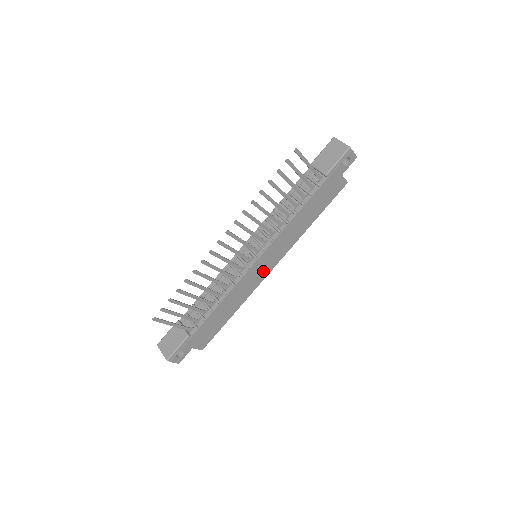
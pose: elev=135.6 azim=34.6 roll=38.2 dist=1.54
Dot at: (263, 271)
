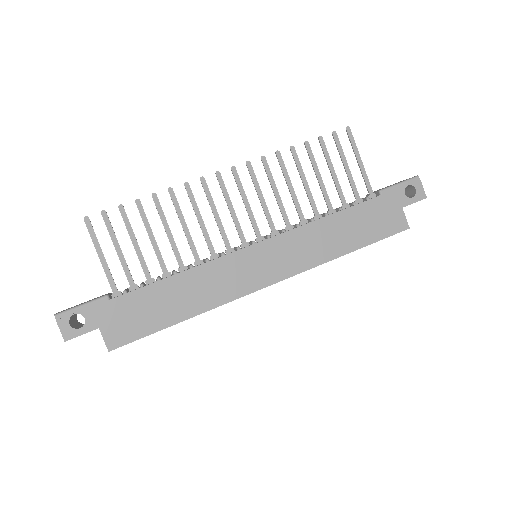
Dot at: (255, 275)
